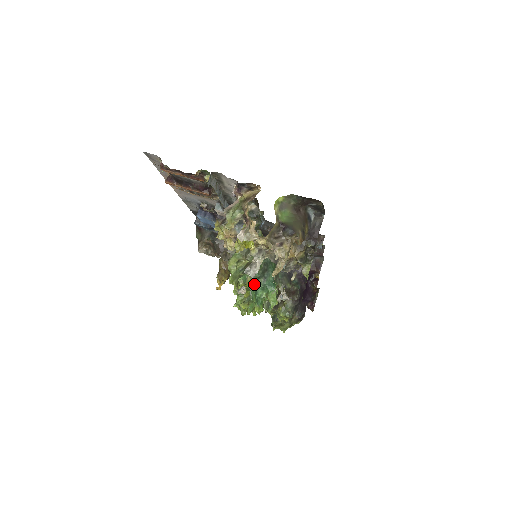
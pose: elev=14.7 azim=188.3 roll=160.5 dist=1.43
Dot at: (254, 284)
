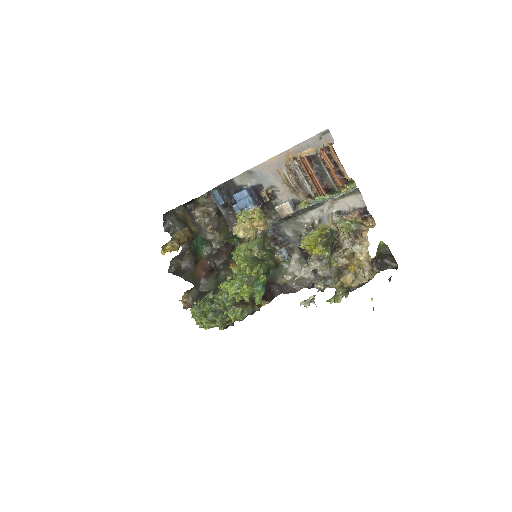
Dot at: occluded
